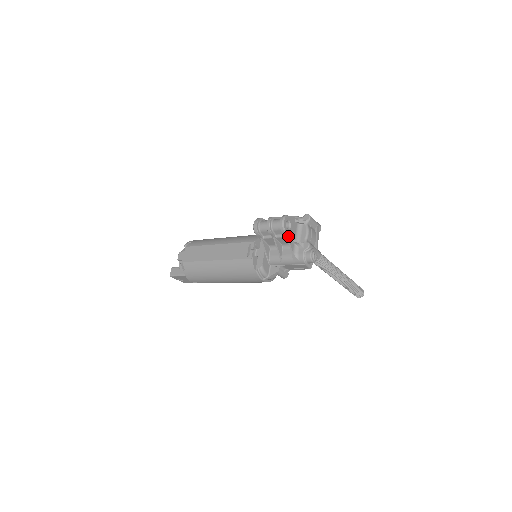
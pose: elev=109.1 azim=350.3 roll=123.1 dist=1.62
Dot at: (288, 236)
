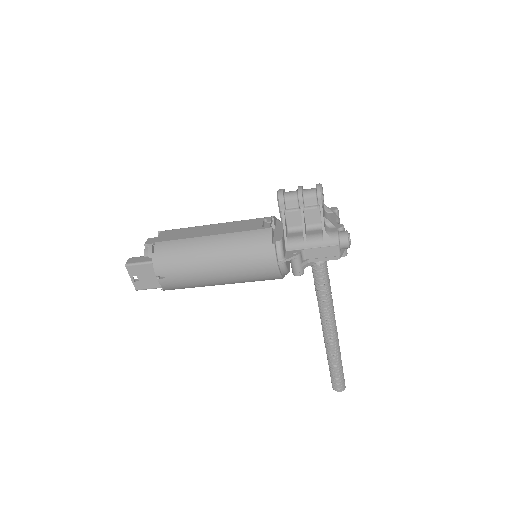
Dot at: (322, 206)
